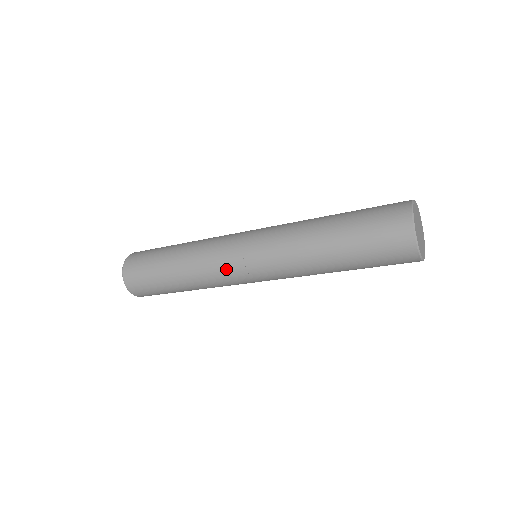
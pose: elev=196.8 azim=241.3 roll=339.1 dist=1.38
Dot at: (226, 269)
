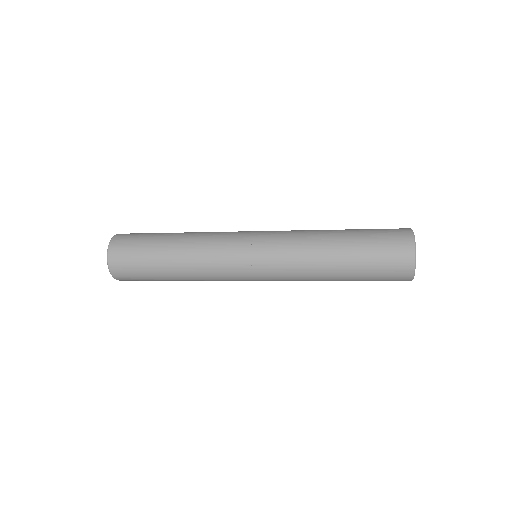
Dot at: (230, 264)
